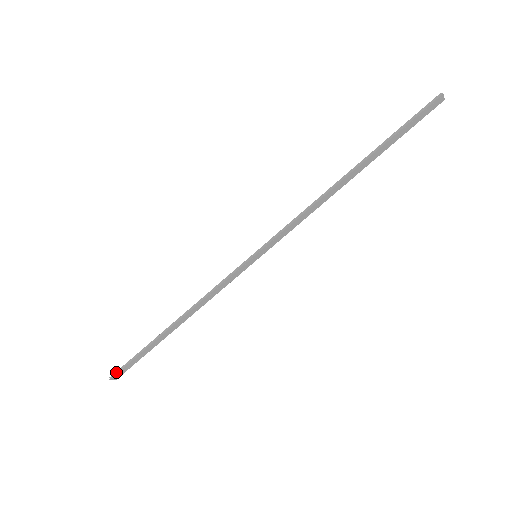
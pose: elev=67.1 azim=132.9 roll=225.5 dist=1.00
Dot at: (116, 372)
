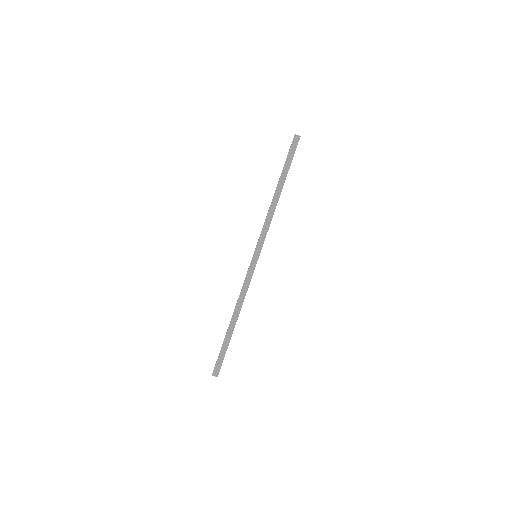
Dot at: (214, 369)
